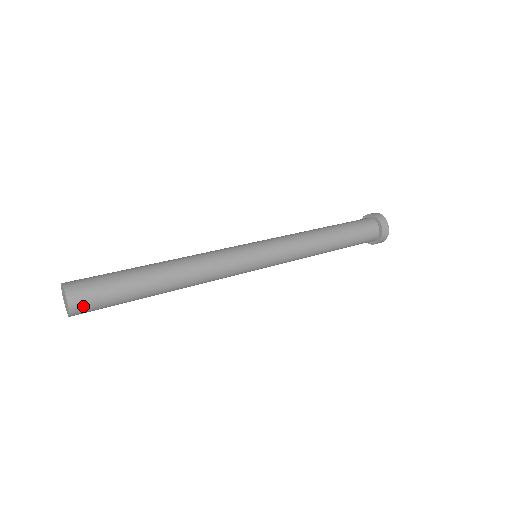
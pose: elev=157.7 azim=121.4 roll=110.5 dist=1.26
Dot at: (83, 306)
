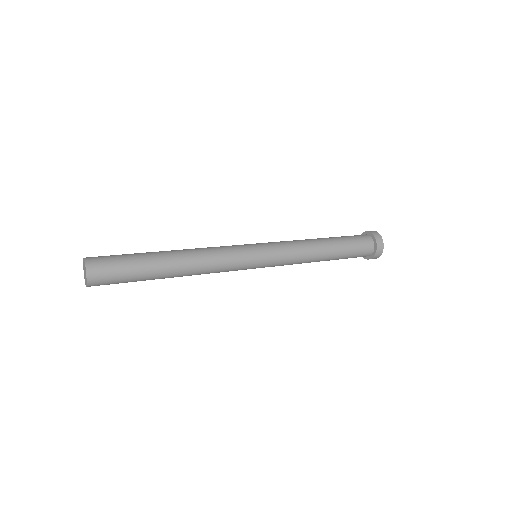
Dot at: (99, 276)
